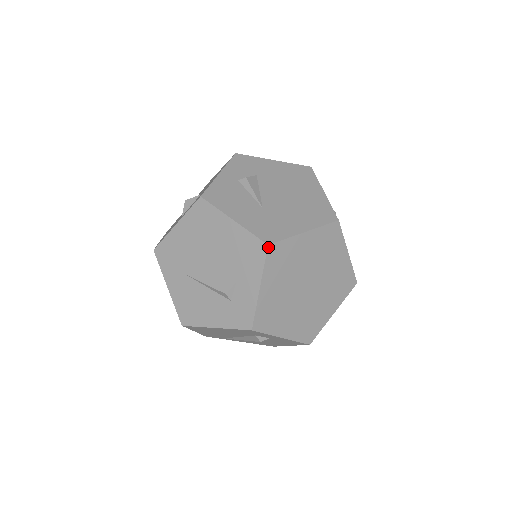
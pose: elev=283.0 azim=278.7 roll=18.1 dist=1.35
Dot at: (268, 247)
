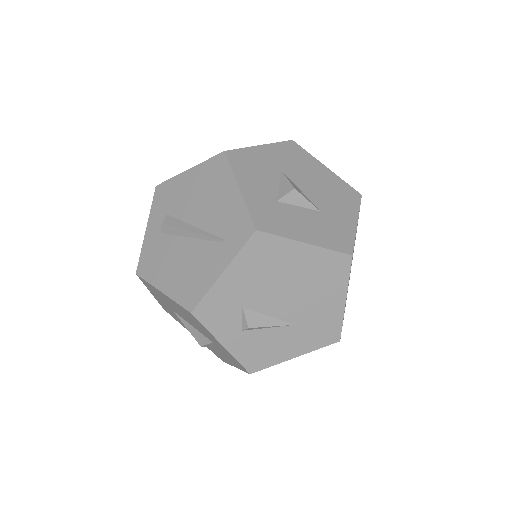
Dot at: occluded
